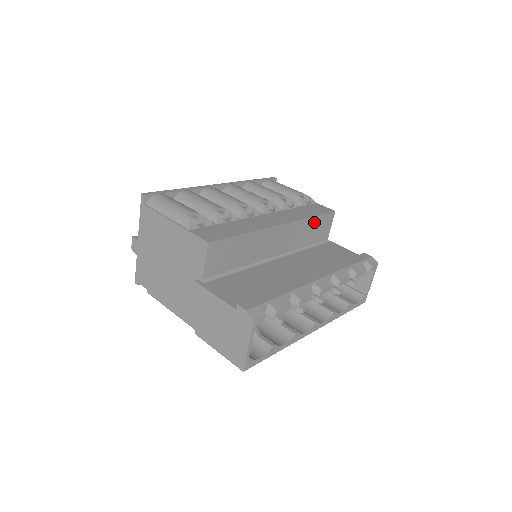
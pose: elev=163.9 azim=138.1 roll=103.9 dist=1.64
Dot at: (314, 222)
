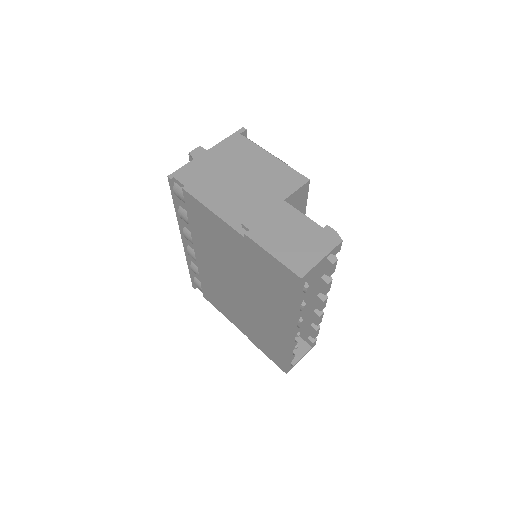
Dot at: occluded
